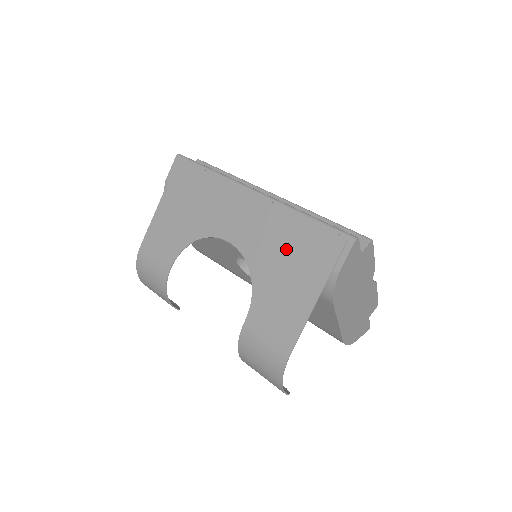
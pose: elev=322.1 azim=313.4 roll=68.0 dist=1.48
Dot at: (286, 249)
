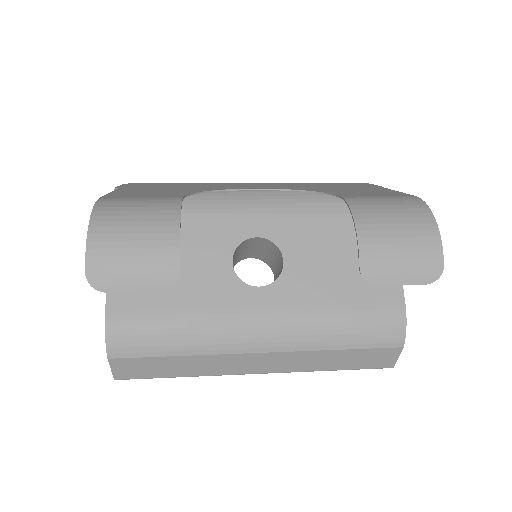
Dot at: (324, 186)
